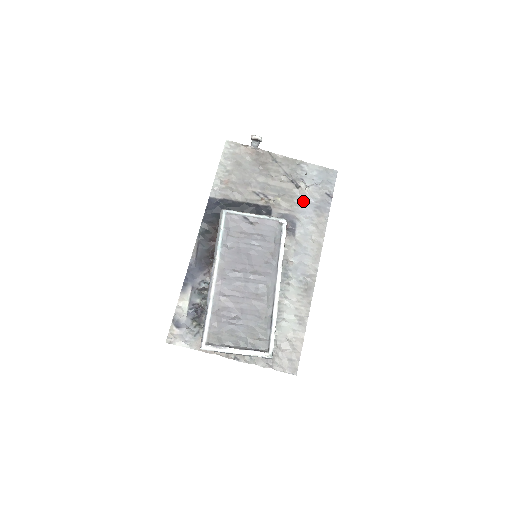
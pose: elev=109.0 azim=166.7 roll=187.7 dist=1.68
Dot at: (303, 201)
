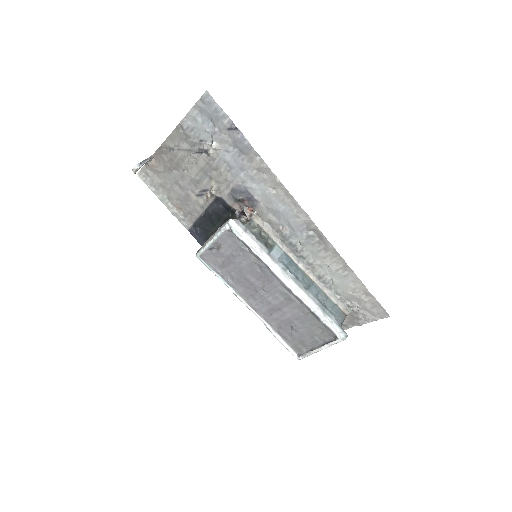
Dot at: (226, 162)
